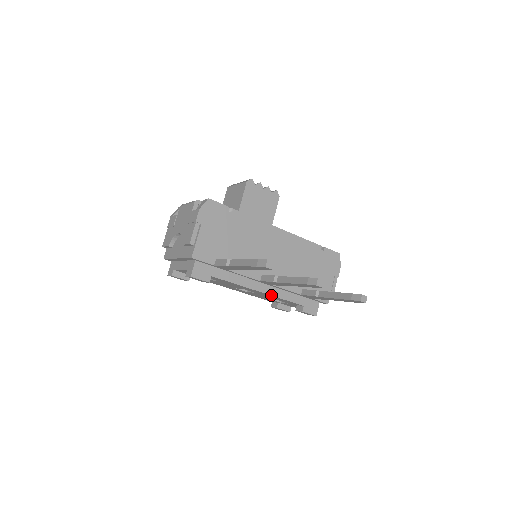
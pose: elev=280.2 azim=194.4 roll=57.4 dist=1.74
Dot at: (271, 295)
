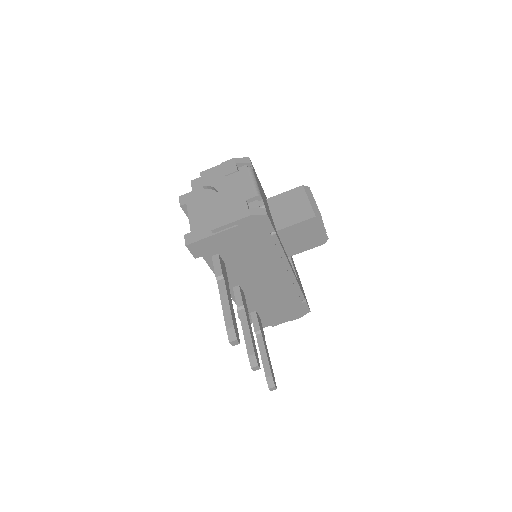
Dot at: occluded
